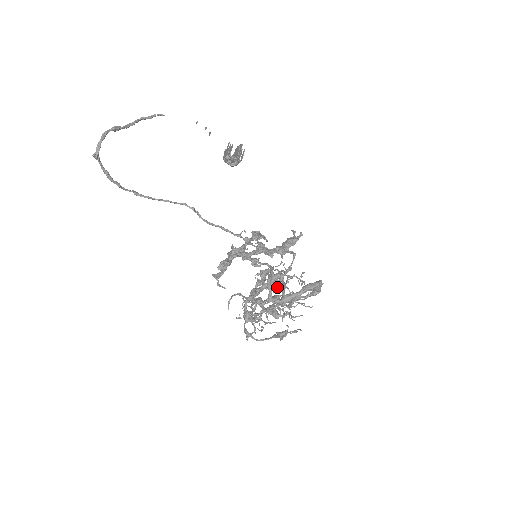
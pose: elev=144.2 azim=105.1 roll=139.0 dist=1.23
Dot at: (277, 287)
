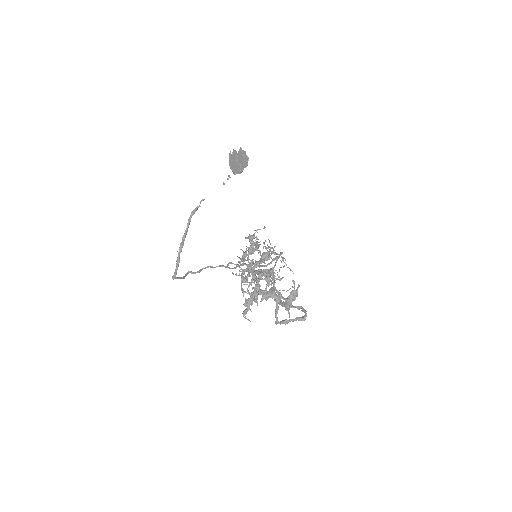
Dot at: occluded
